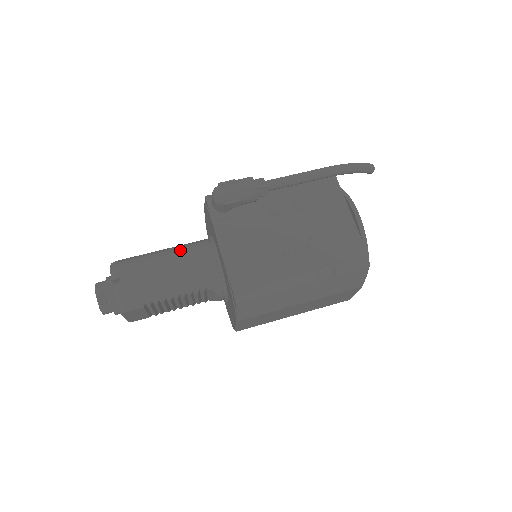
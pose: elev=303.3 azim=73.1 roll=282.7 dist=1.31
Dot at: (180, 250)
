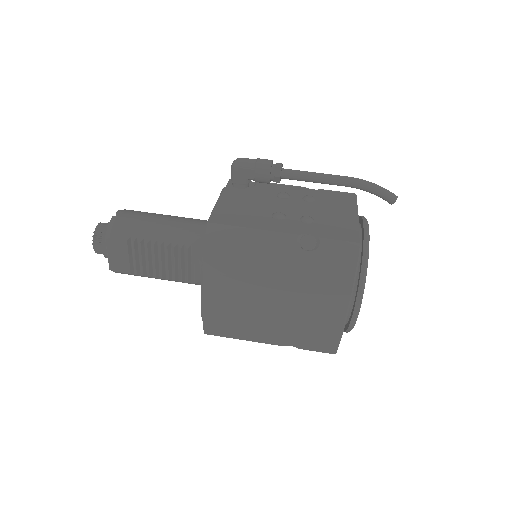
Dot at: occluded
